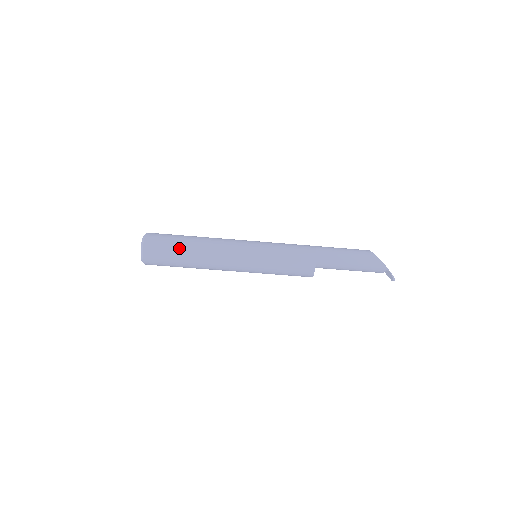
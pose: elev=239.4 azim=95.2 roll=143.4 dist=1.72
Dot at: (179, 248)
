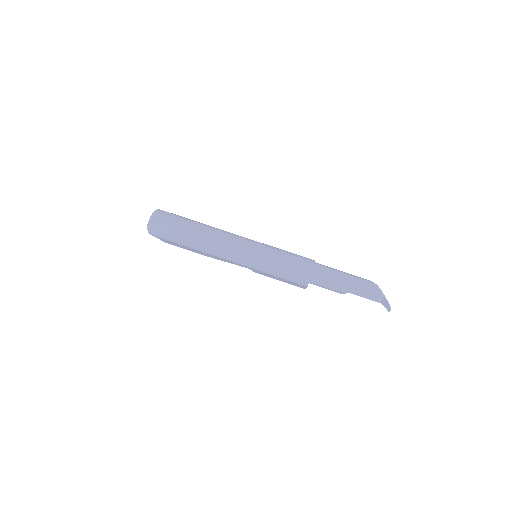
Dot at: (188, 222)
